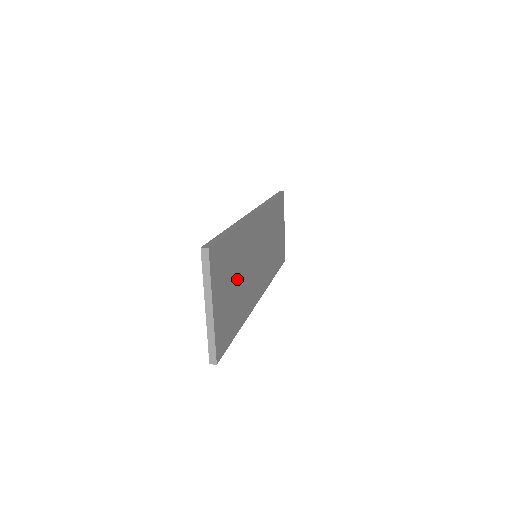
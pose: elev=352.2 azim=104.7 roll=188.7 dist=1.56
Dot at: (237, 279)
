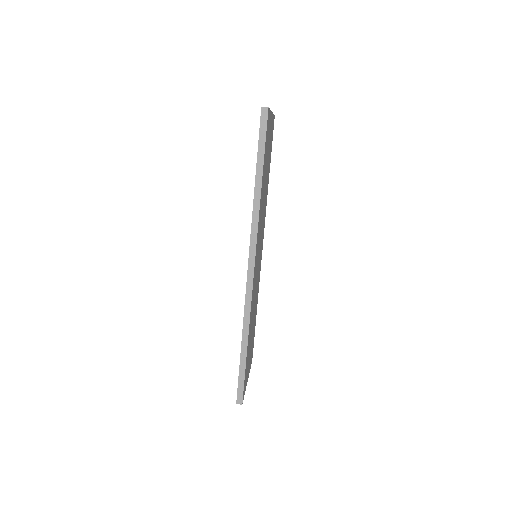
Dot at: (252, 327)
